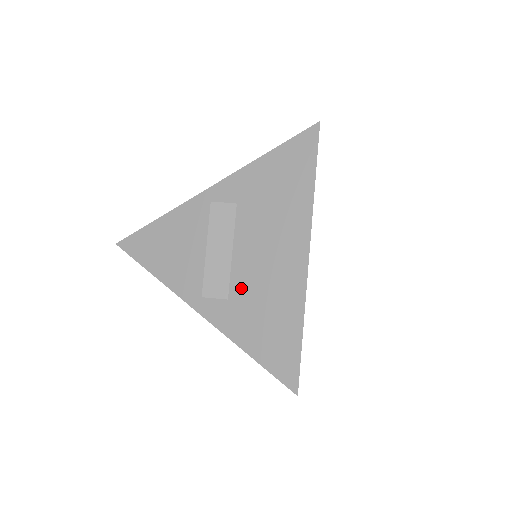
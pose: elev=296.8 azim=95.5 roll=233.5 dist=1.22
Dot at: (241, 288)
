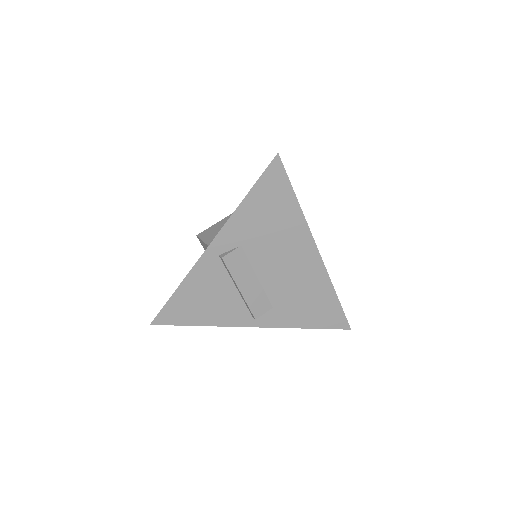
Dot at: (279, 296)
